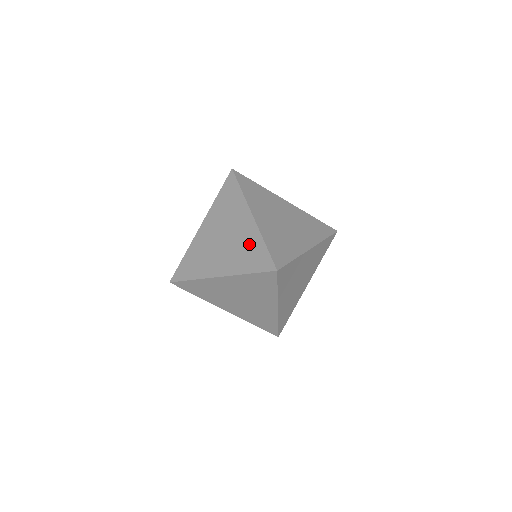
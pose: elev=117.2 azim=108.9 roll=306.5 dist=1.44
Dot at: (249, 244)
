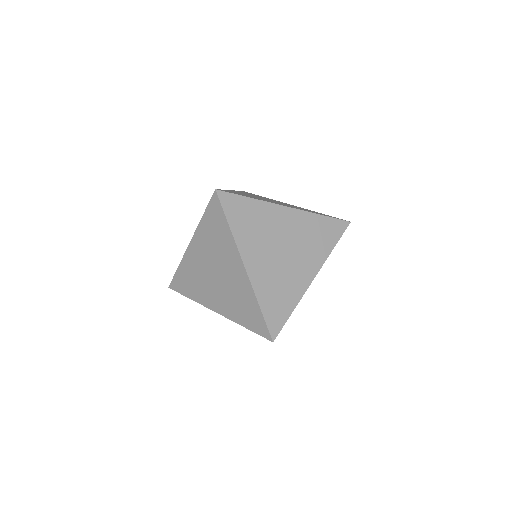
Dot at: (243, 298)
